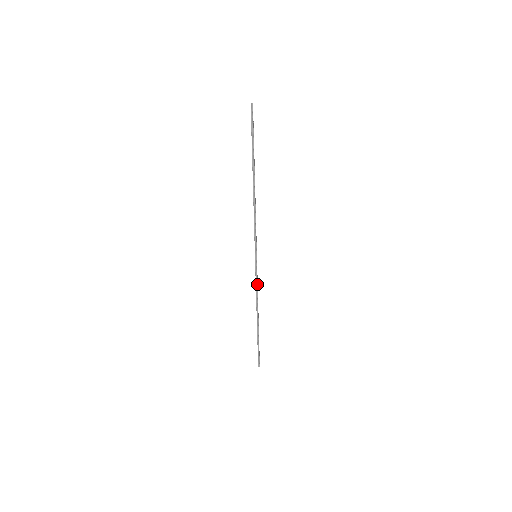
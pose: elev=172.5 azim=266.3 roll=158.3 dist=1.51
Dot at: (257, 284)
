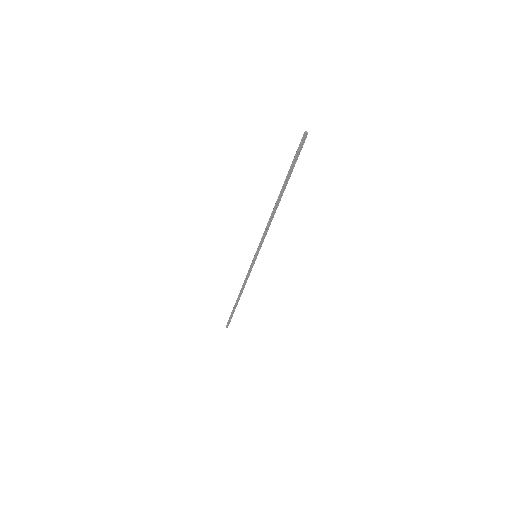
Dot at: occluded
